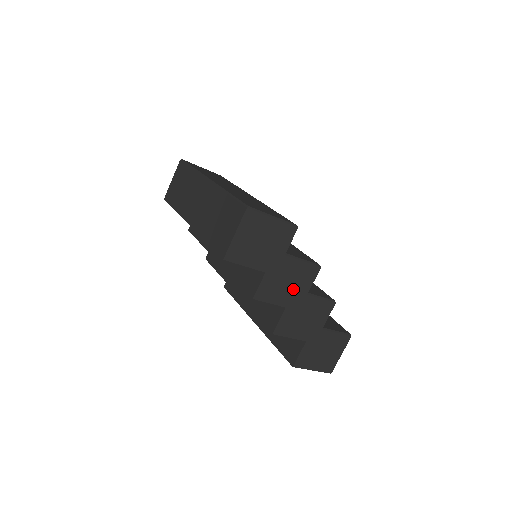
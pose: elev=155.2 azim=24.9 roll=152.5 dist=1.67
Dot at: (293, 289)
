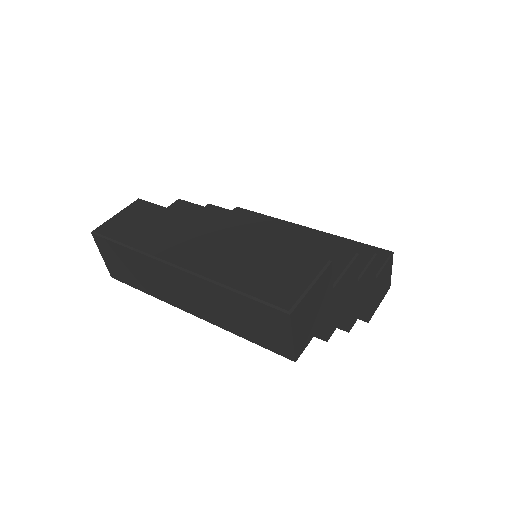
Dot at: (348, 294)
